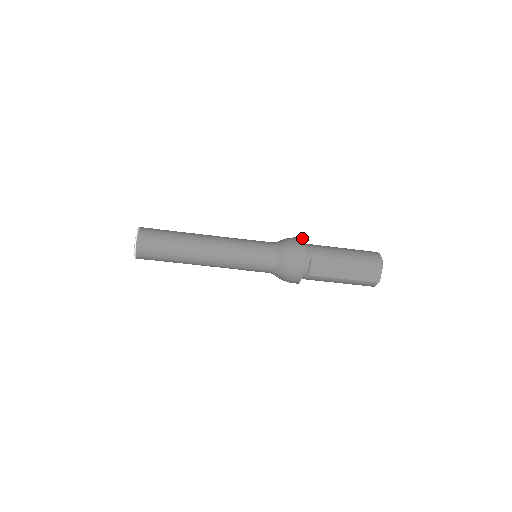
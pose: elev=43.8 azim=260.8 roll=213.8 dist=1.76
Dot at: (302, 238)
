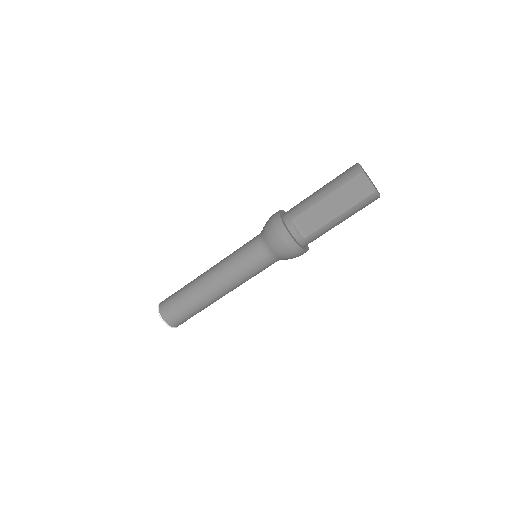
Dot at: occluded
